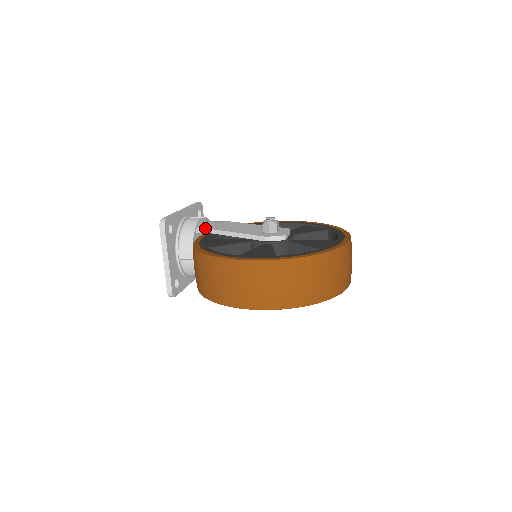
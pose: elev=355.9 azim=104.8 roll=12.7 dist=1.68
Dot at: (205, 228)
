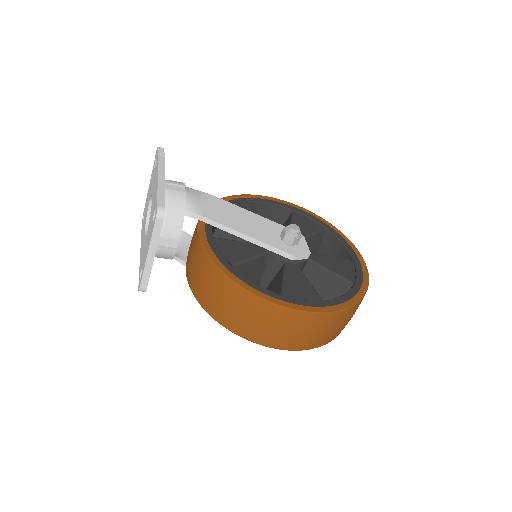
Dot at: (202, 216)
